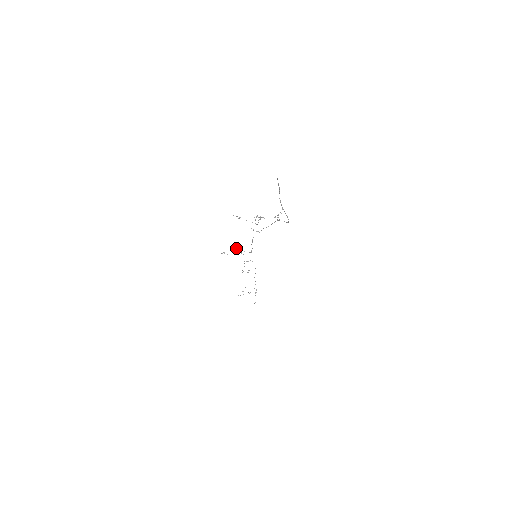
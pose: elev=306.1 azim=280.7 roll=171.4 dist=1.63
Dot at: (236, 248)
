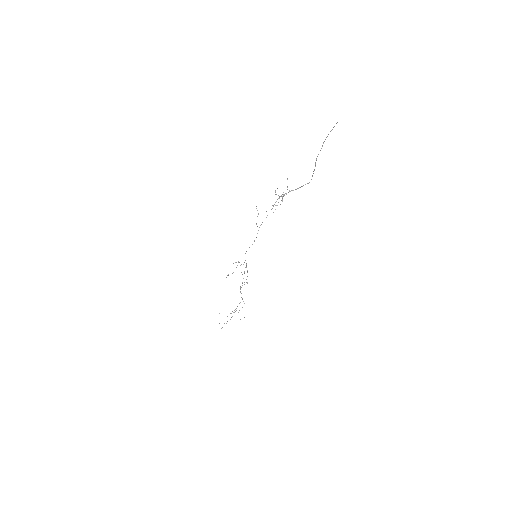
Dot at: occluded
